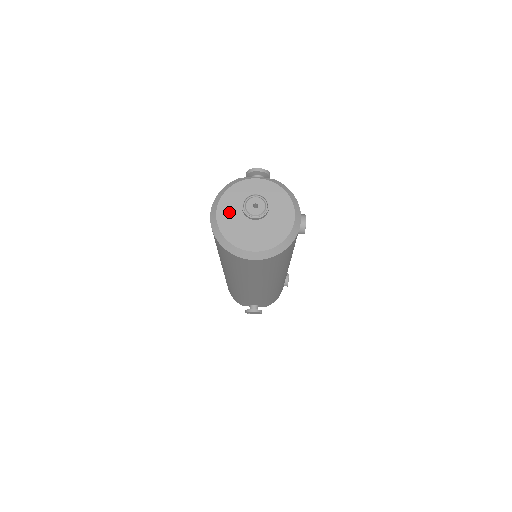
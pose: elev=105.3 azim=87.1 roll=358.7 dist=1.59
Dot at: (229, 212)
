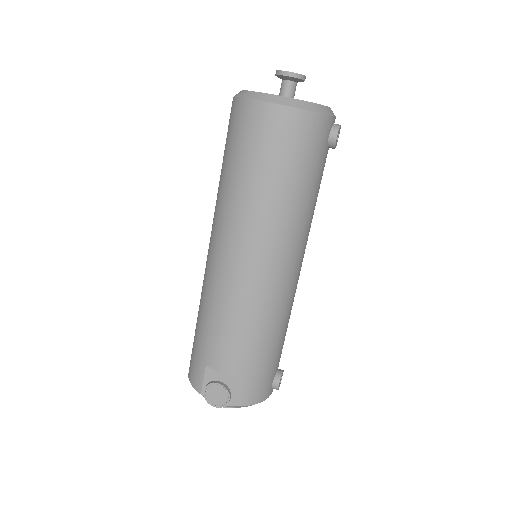
Dot at: occluded
